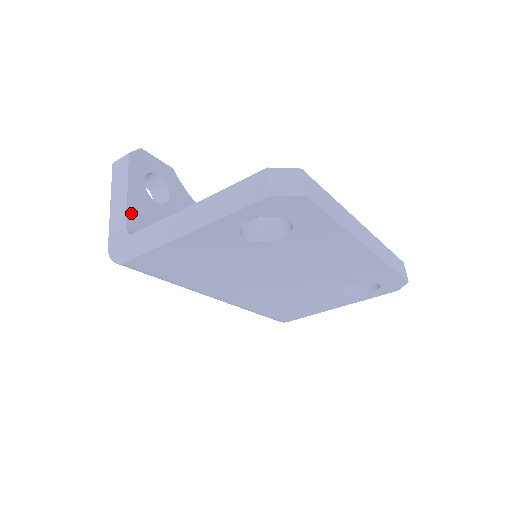
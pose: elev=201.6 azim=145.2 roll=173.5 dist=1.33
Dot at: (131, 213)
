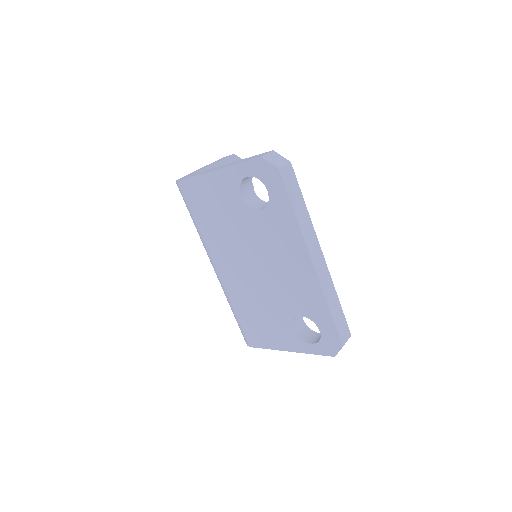
Dot at: occluded
